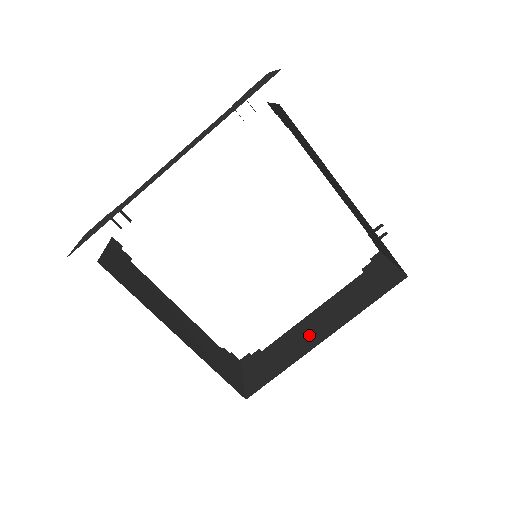
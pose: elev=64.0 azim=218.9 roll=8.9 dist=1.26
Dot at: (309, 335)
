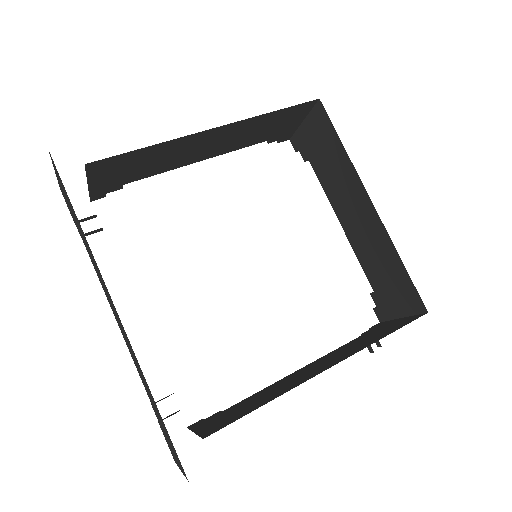
Dot at: (302, 375)
